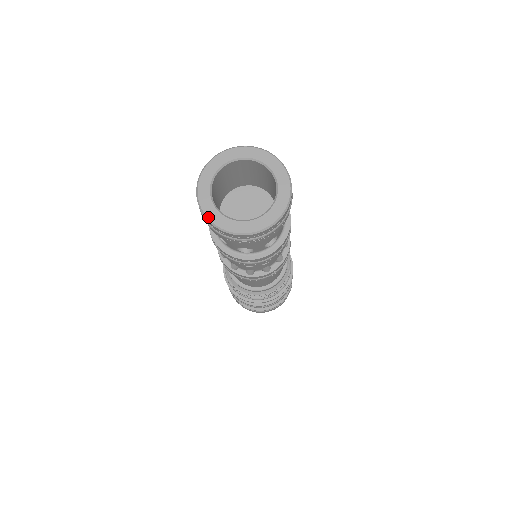
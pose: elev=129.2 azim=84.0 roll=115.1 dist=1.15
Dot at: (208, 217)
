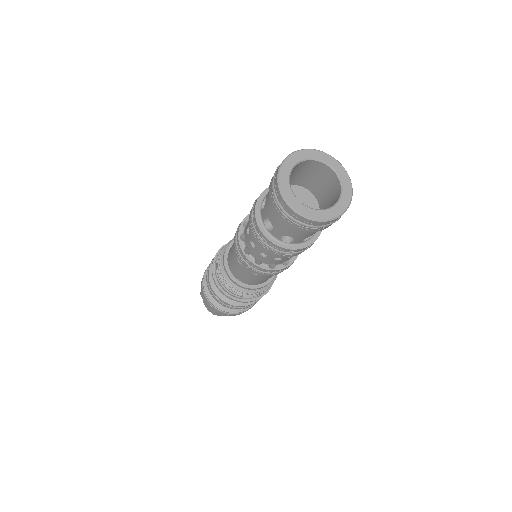
Dot at: (280, 172)
